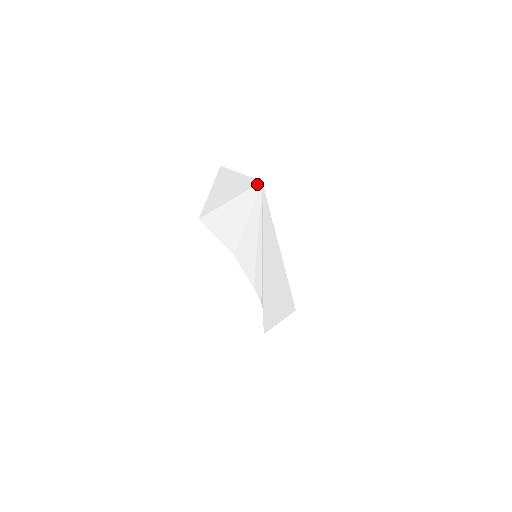
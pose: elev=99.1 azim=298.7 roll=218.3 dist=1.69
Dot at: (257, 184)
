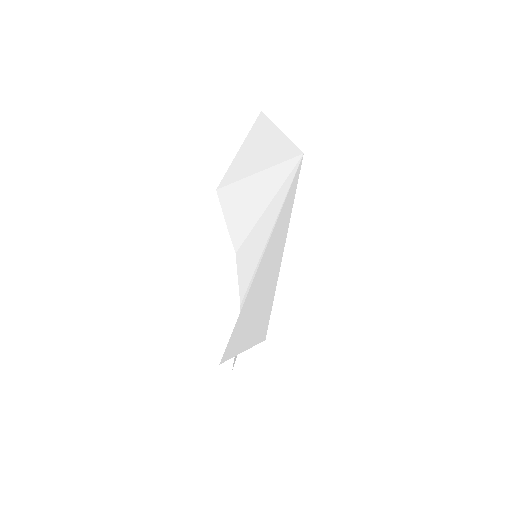
Dot at: (296, 156)
